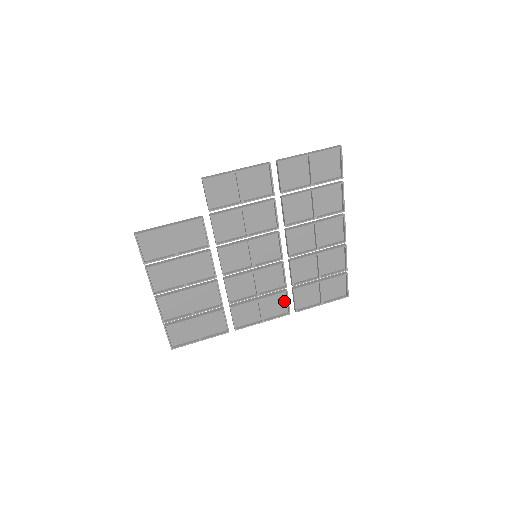
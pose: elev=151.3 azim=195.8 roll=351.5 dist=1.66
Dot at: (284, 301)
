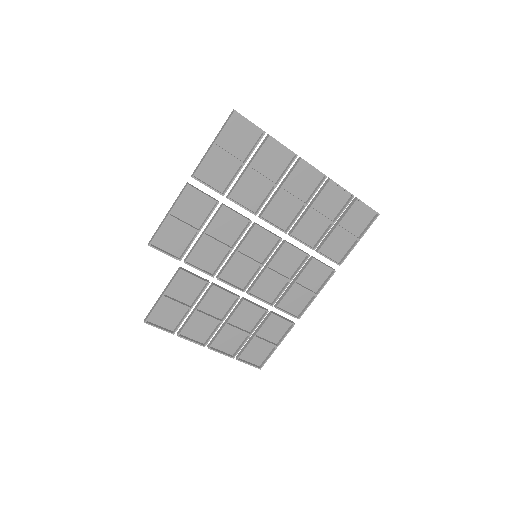
Dot at: (320, 266)
